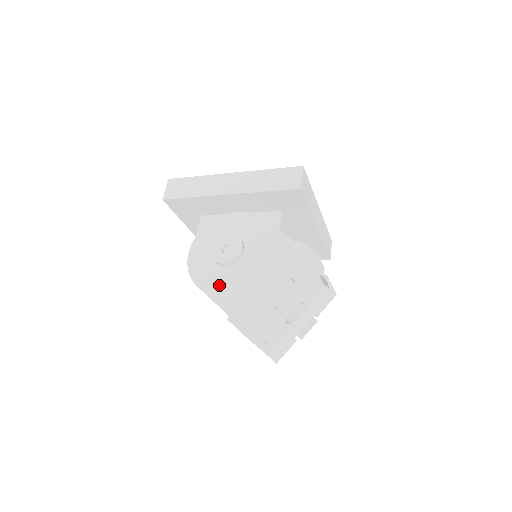
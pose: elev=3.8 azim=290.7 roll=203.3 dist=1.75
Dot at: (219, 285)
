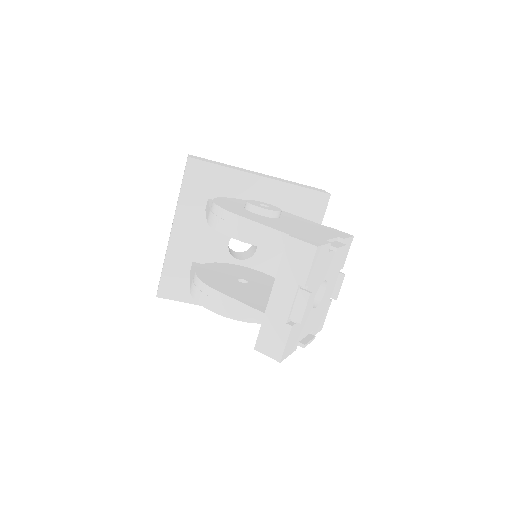
Dot at: (264, 220)
